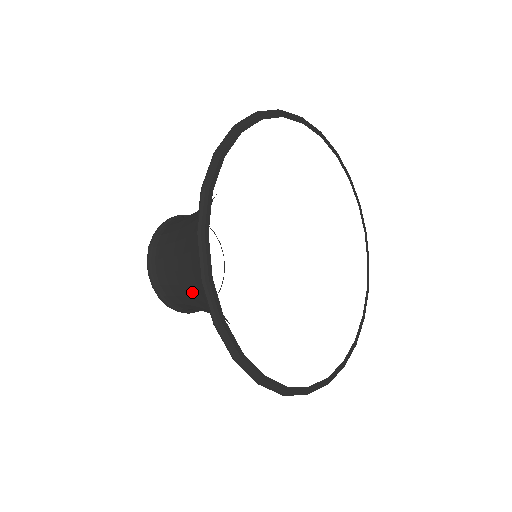
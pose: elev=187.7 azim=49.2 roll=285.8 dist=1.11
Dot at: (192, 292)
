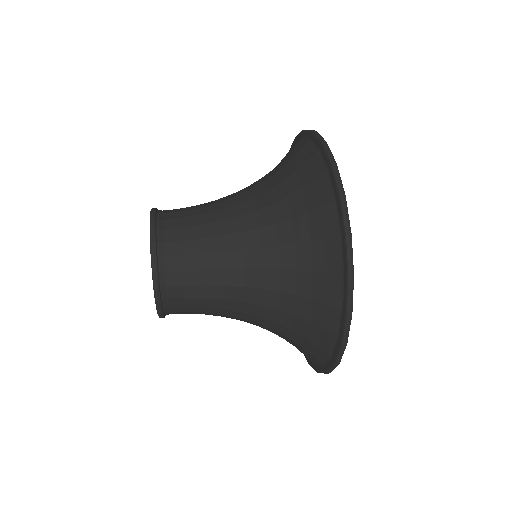
Dot at: occluded
